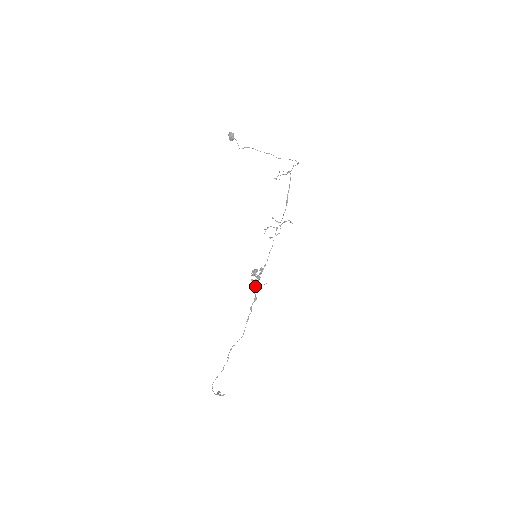
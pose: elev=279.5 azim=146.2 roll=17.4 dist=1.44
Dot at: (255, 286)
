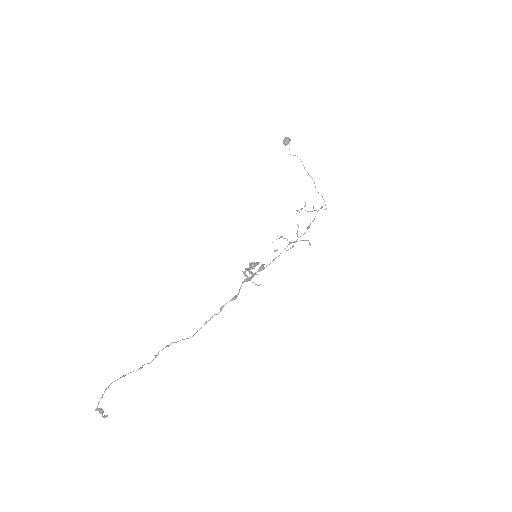
Dot at: (249, 278)
